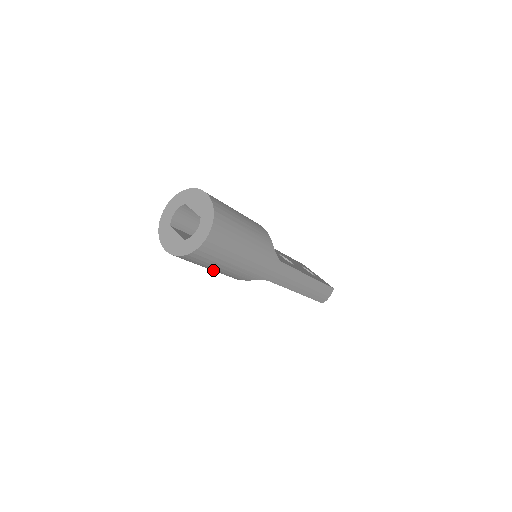
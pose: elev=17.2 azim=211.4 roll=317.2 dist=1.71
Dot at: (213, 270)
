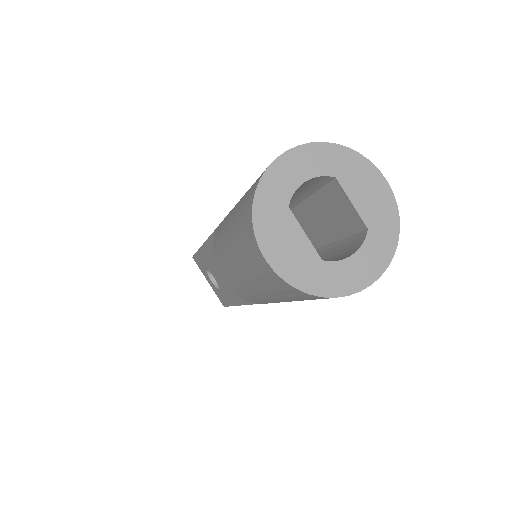
Dot at: (251, 290)
